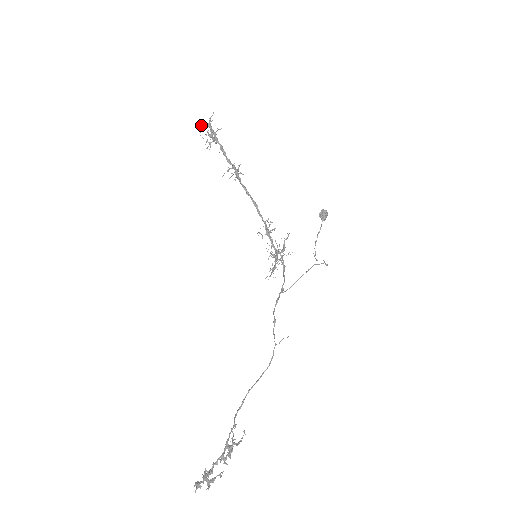
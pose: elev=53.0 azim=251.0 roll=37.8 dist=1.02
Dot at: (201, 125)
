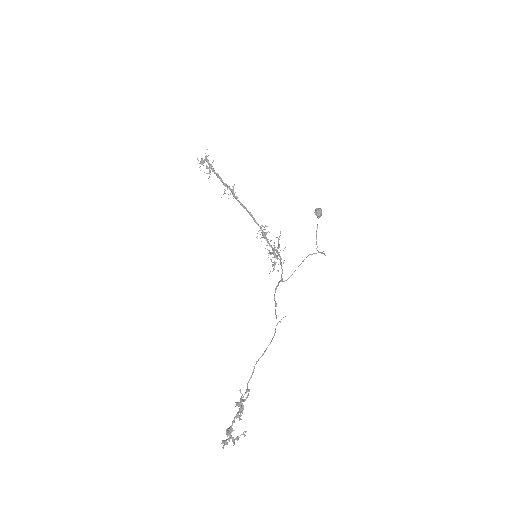
Dot at: (200, 161)
